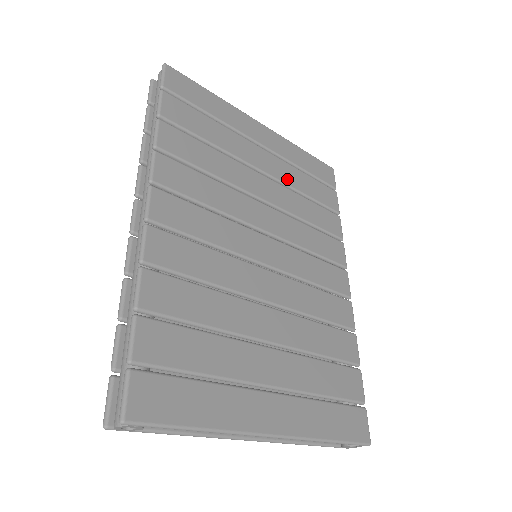
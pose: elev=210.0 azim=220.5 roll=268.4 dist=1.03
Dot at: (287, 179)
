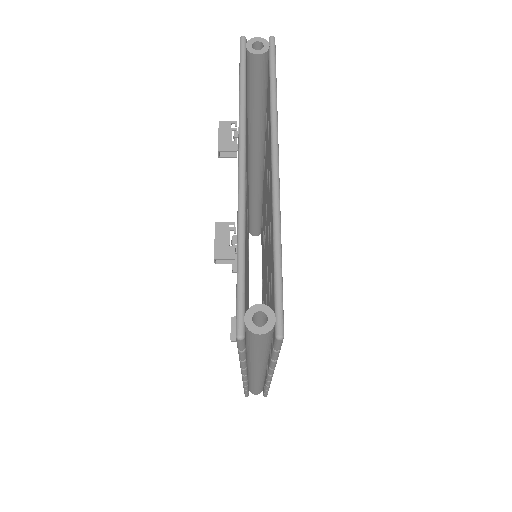
Dot at: occluded
